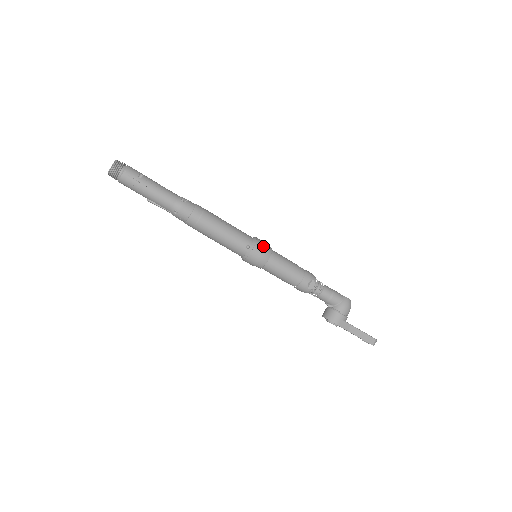
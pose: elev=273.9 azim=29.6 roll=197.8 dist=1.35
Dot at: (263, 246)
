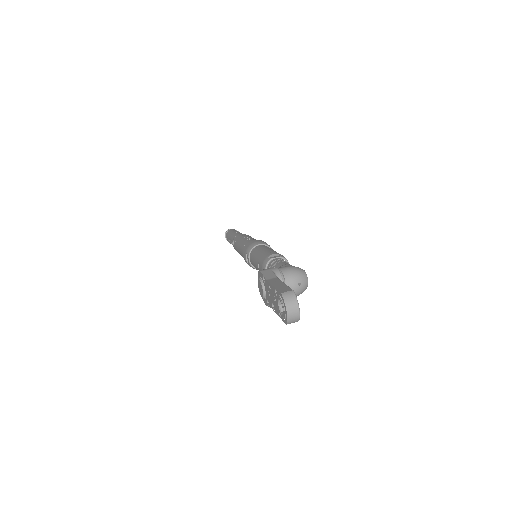
Dot at: (266, 243)
